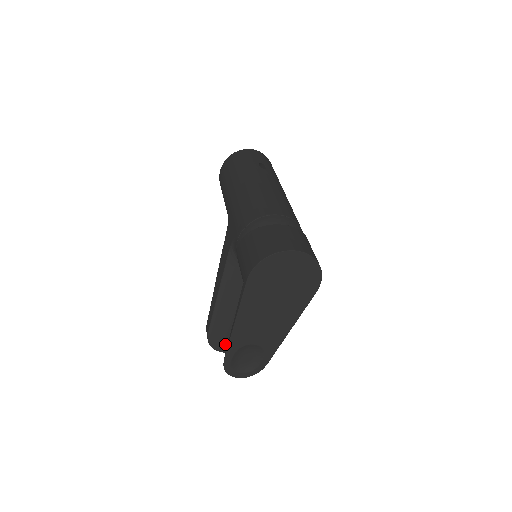
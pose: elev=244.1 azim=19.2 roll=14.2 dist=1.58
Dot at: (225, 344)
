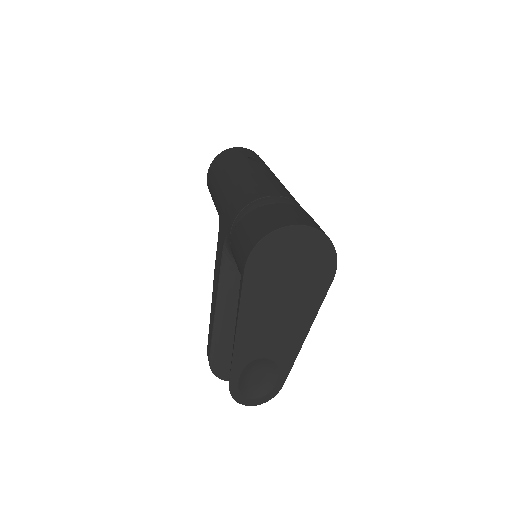
Dot at: occluded
